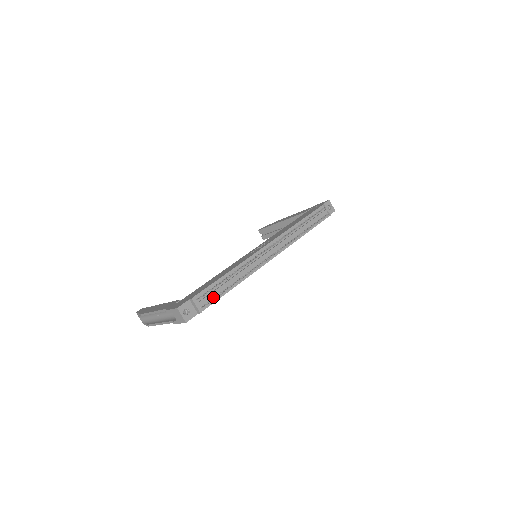
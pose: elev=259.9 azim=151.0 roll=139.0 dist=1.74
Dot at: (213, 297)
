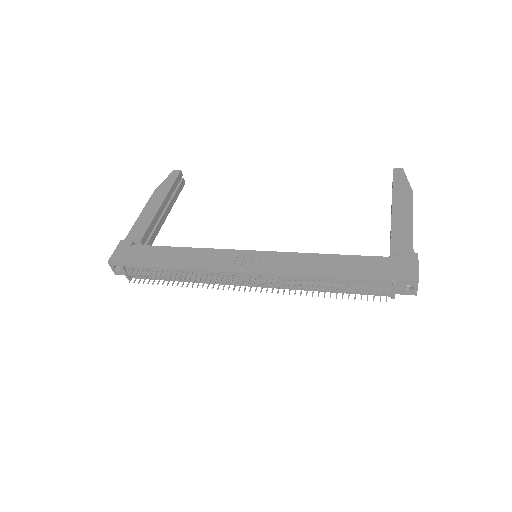
Dot at: occluded
